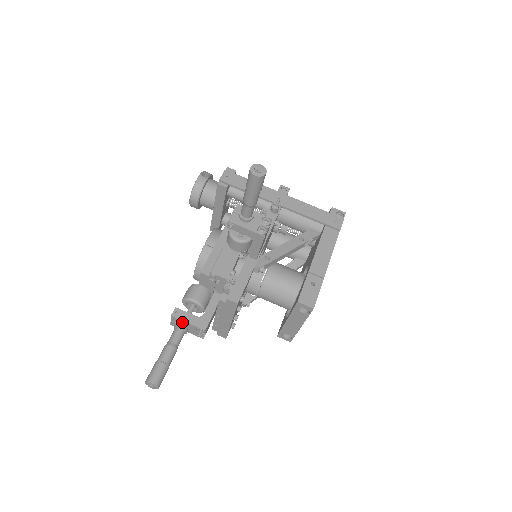
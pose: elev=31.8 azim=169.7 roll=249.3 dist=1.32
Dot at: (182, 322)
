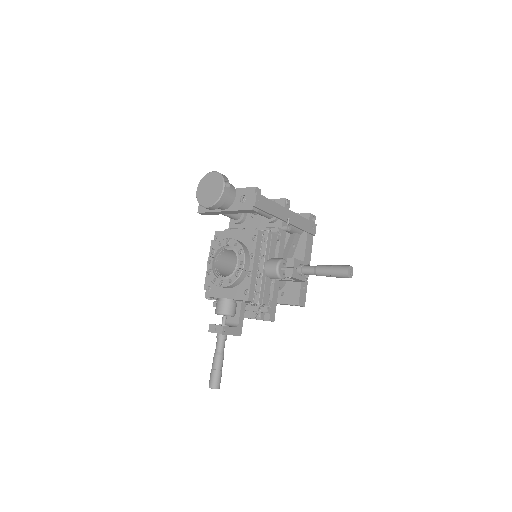
Dot at: (226, 334)
